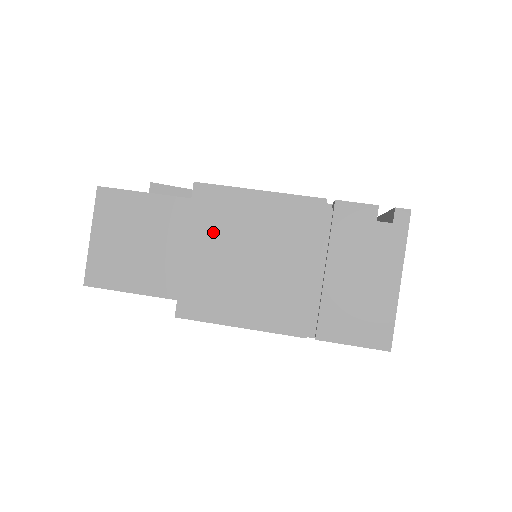
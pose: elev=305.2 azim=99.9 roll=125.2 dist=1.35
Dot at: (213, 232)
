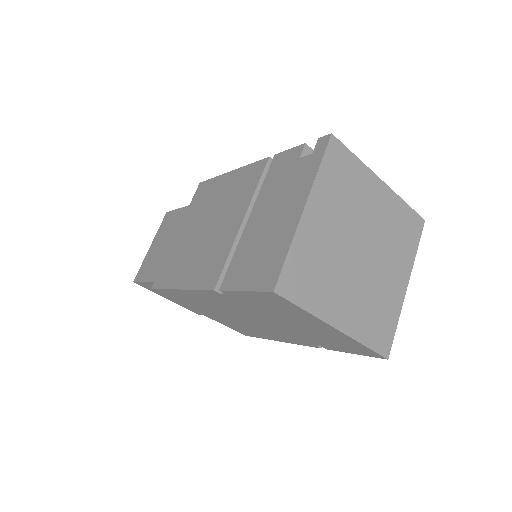
Dot at: (195, 214)
